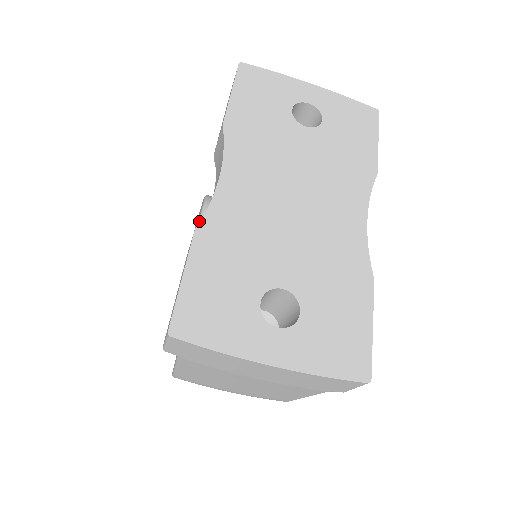
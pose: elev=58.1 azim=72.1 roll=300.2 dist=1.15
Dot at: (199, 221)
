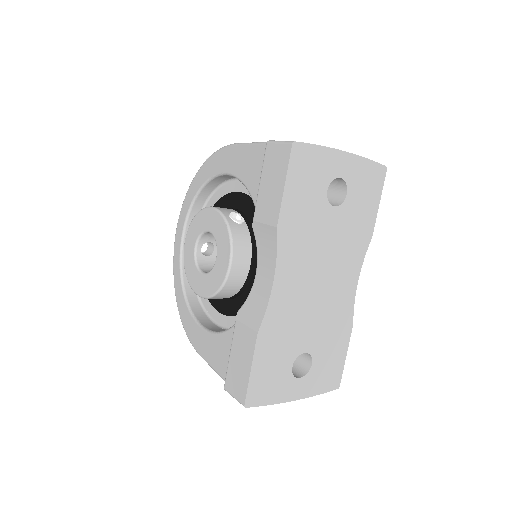
Dot at: (230, 264)
